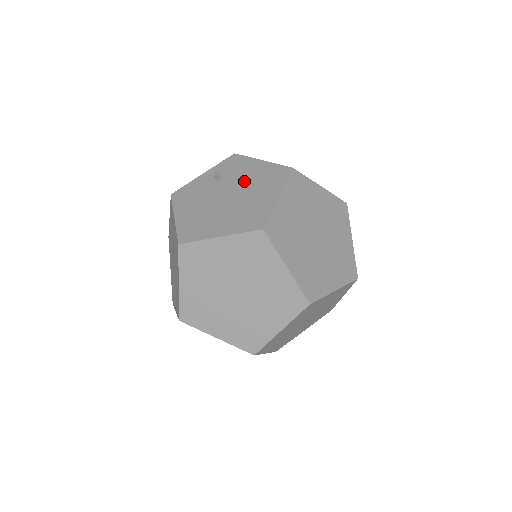
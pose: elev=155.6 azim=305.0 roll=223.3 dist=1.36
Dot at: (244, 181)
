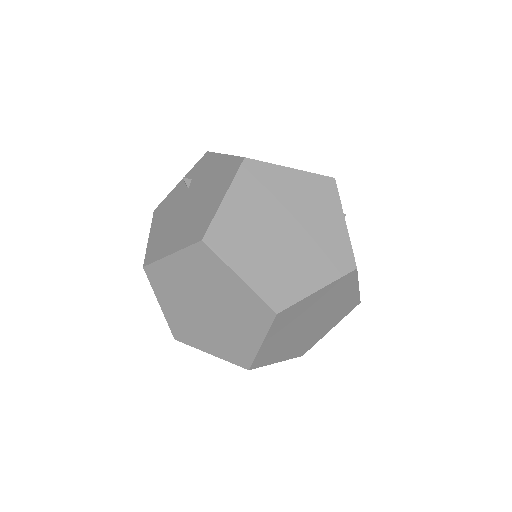
Dot at: (204, 184)
